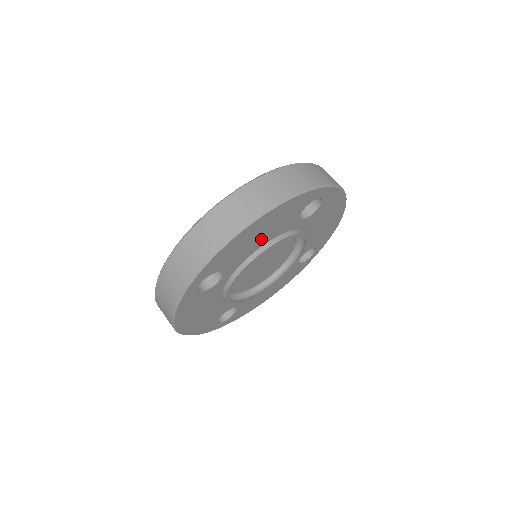
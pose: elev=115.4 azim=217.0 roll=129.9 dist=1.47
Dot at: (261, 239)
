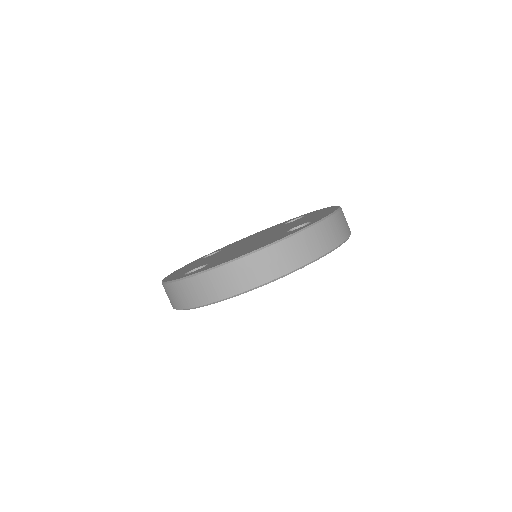
Dot at: occluded
